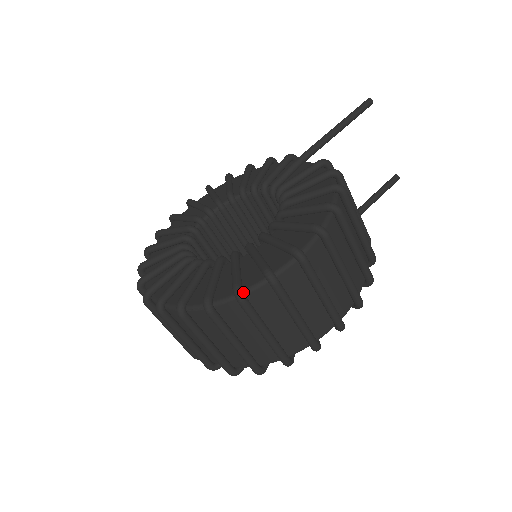
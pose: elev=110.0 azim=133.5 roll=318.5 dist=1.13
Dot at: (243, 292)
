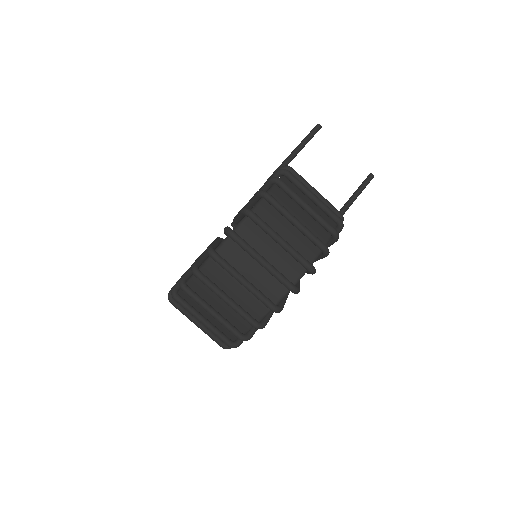
Dot at: (213, 249)
